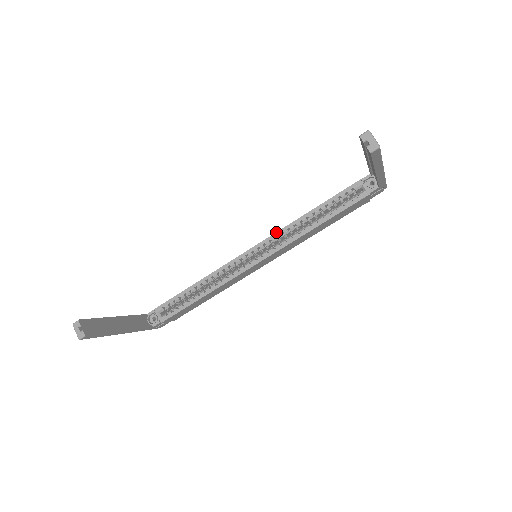
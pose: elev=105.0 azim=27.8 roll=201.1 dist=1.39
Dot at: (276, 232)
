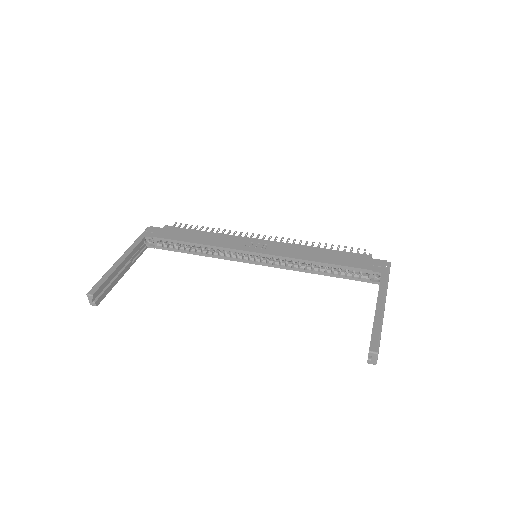
Dot at: (281, 256)
